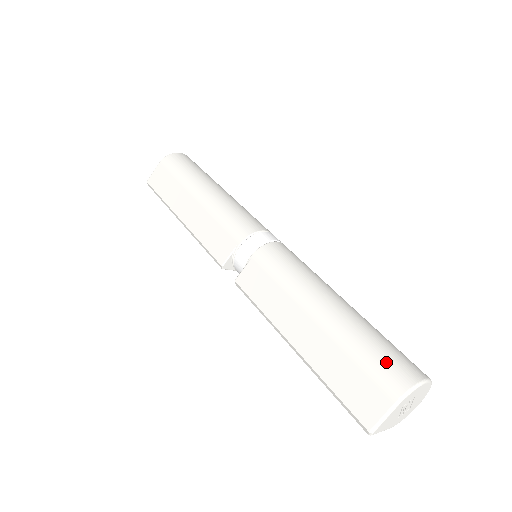
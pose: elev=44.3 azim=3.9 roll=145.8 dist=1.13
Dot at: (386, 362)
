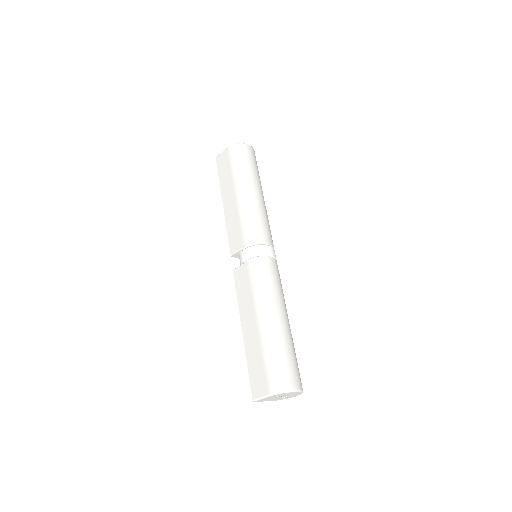
Dot at: (277, 371)
